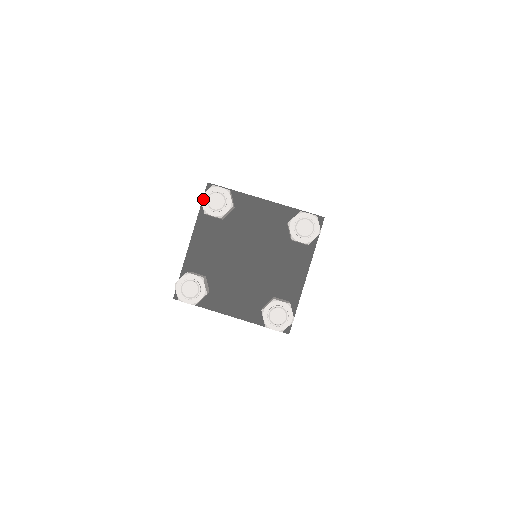
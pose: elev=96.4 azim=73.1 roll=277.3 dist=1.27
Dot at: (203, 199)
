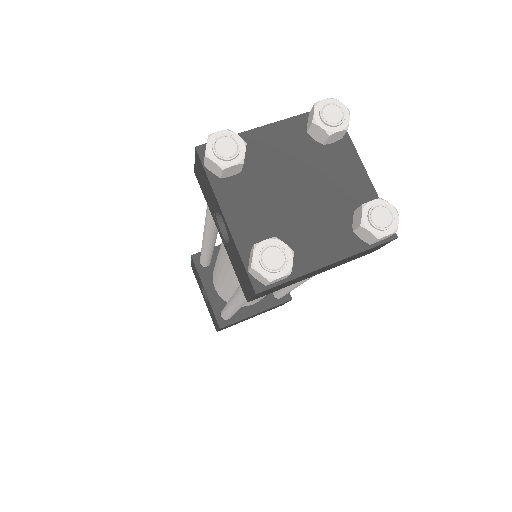
Dot at: (210, 155)
